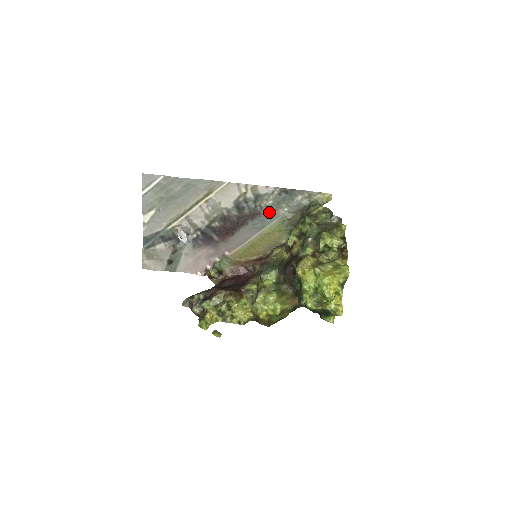
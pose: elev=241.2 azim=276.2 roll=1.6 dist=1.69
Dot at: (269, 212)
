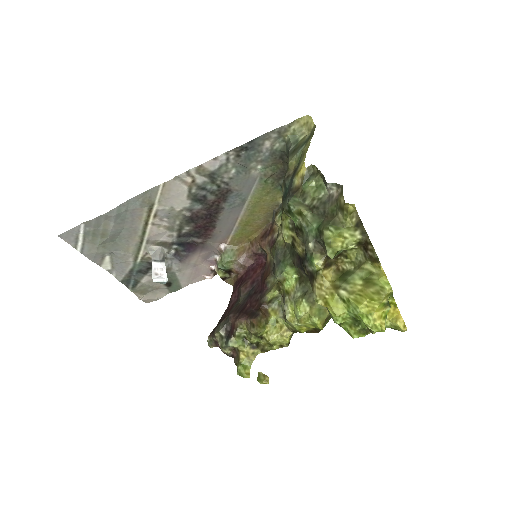
Dot at: (240, 182)
